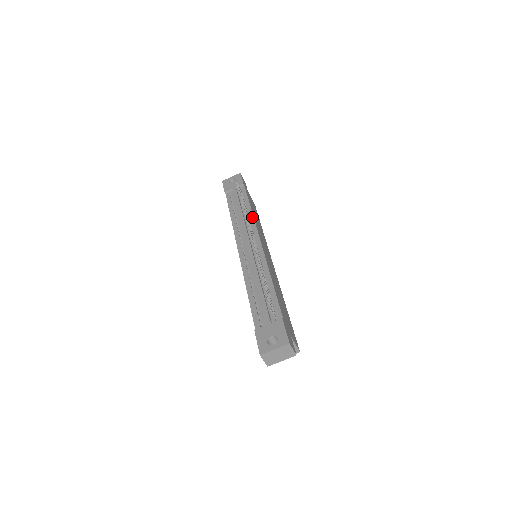
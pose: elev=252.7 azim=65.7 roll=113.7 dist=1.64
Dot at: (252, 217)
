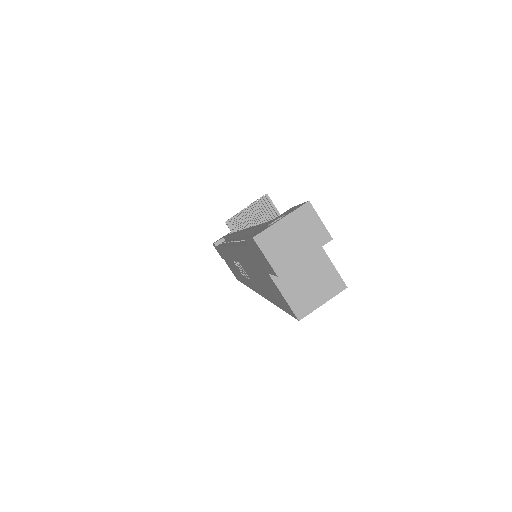
Dot at: occluded
